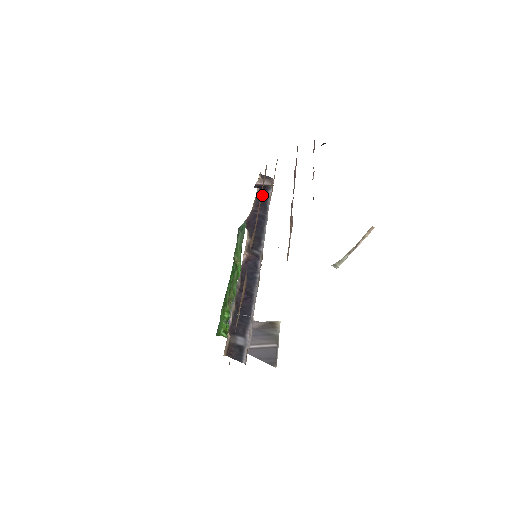
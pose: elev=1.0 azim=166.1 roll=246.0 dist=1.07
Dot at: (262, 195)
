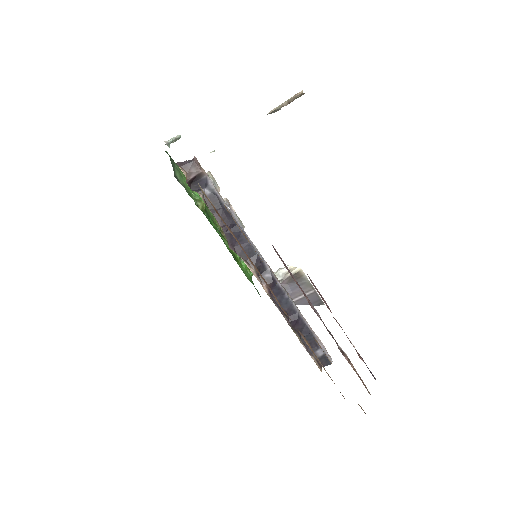
Dot at: (210, 199)
